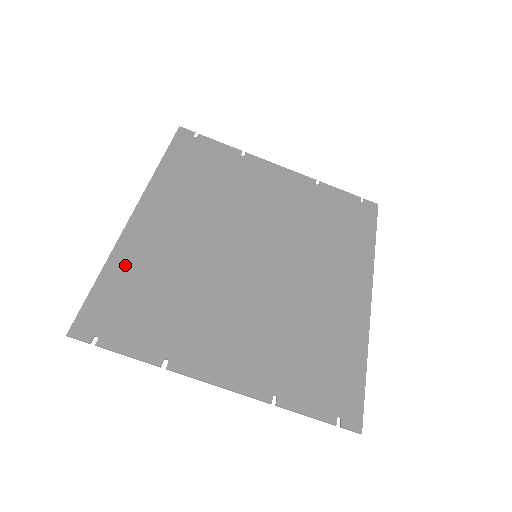
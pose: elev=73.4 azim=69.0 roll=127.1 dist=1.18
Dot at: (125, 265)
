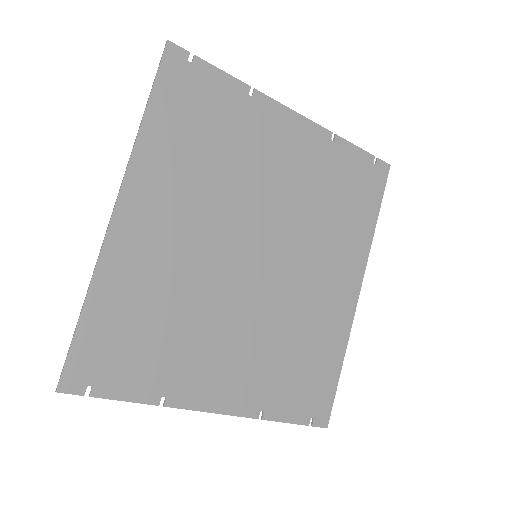
Dot at: (111, 292)
